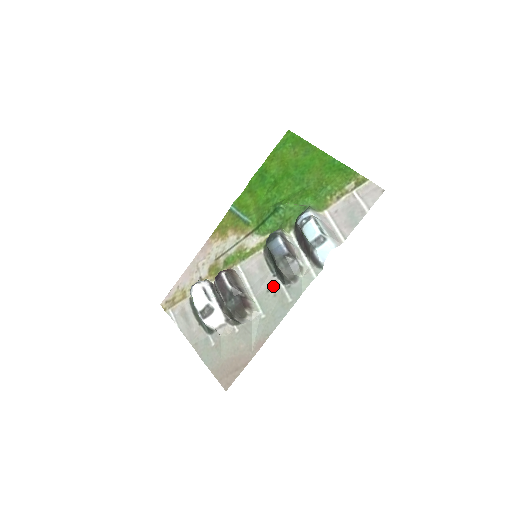
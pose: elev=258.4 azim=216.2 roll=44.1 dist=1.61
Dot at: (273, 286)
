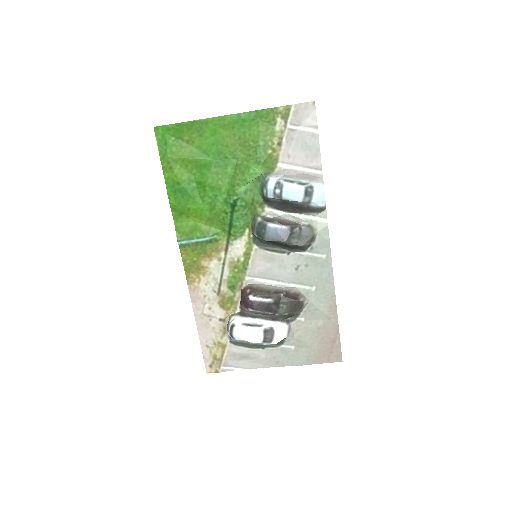
Dot at: (297, 261)
